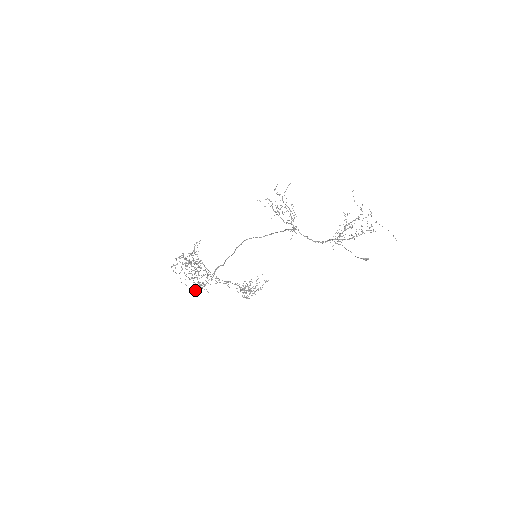
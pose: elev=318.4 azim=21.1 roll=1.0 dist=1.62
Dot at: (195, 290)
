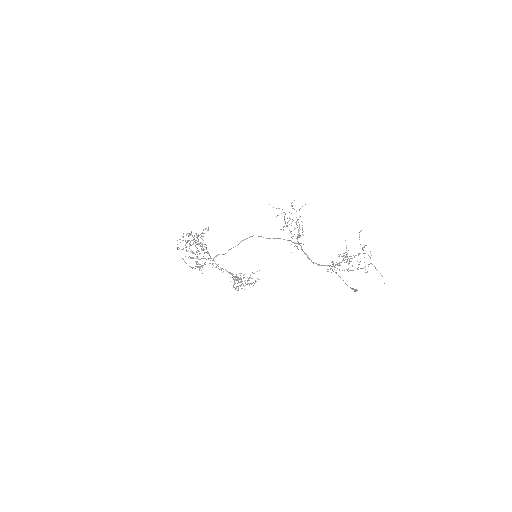
Dot at: (192, 268)
